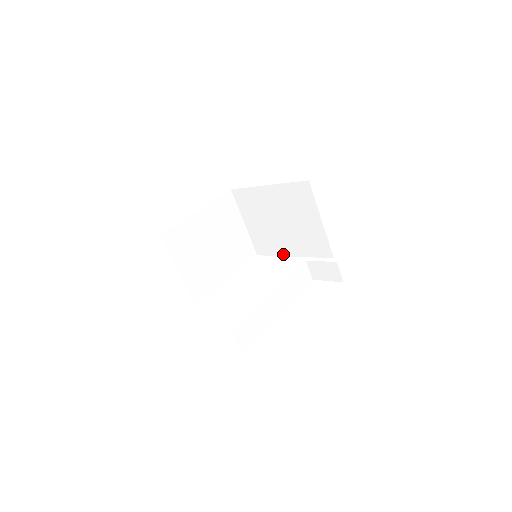
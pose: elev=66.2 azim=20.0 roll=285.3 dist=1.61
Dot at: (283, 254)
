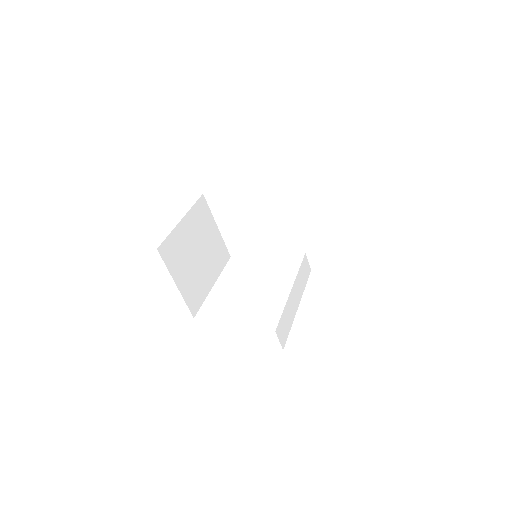
Dot at: (262, 251)
